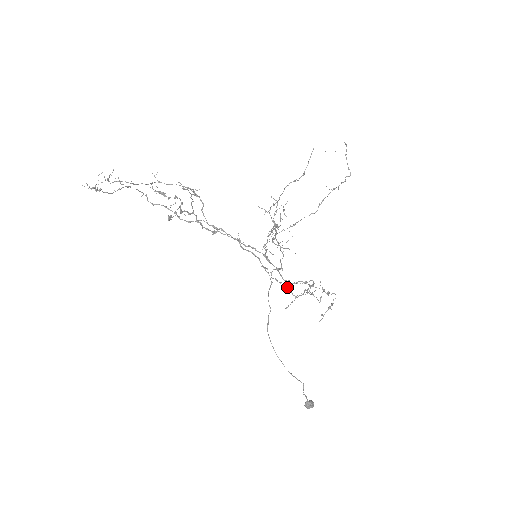
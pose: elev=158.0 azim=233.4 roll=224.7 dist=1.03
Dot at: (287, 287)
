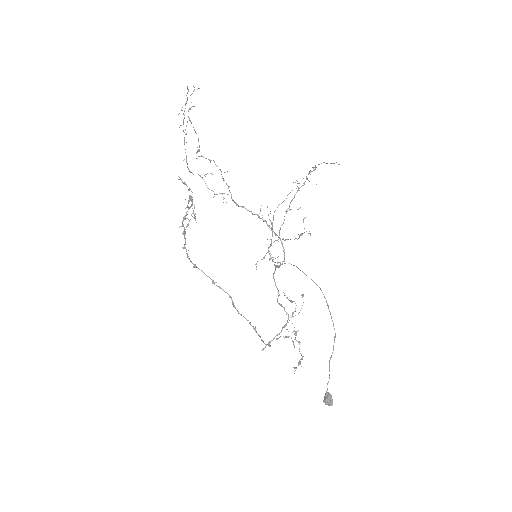
Dot at: (259, 335)
